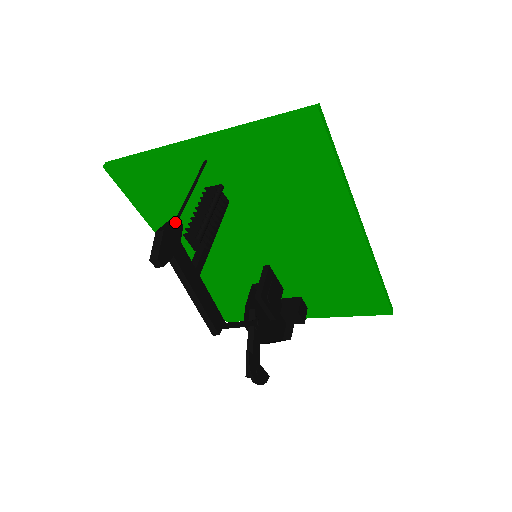
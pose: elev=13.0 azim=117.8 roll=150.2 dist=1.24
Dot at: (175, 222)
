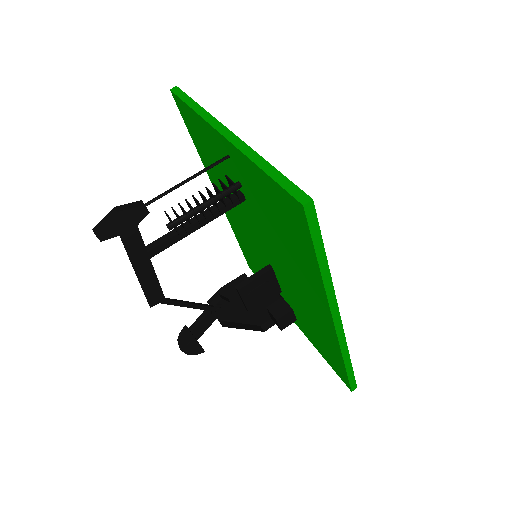
Dot at: (139, 207)
